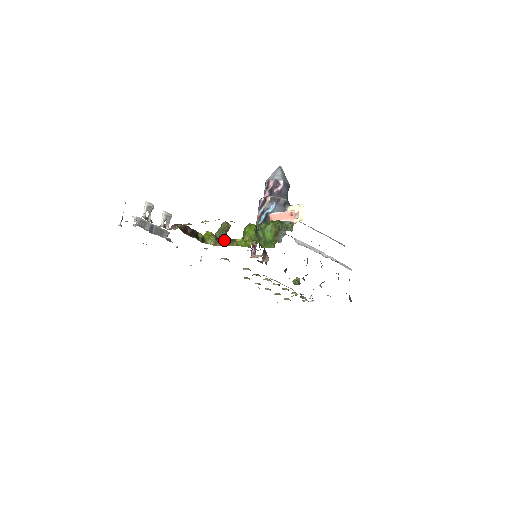
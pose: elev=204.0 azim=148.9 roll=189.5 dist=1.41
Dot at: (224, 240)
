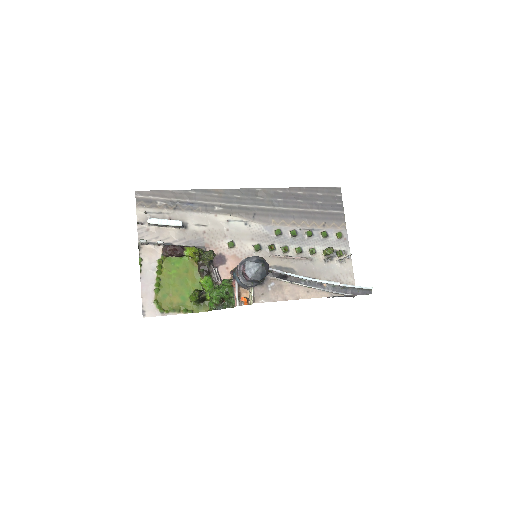
Dot at: (198, 270)
